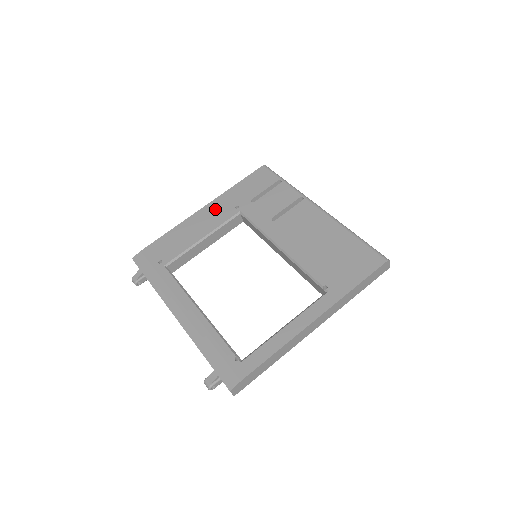
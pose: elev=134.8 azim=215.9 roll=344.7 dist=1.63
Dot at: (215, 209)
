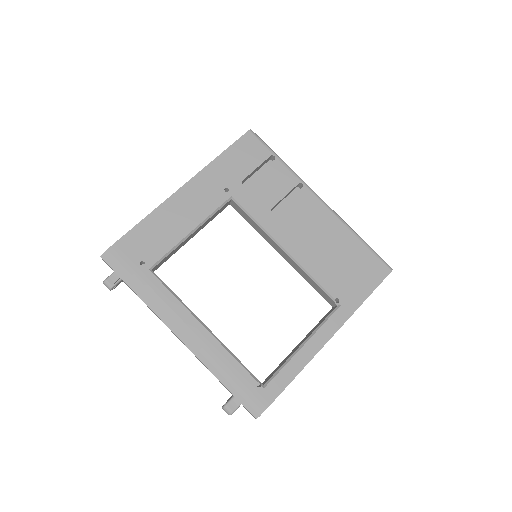
Dot at: (199, 190)
